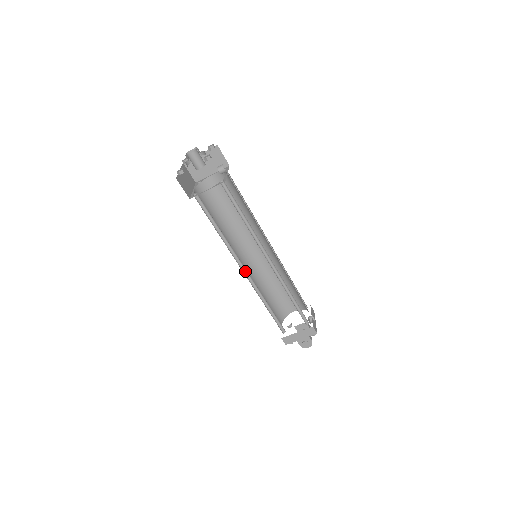
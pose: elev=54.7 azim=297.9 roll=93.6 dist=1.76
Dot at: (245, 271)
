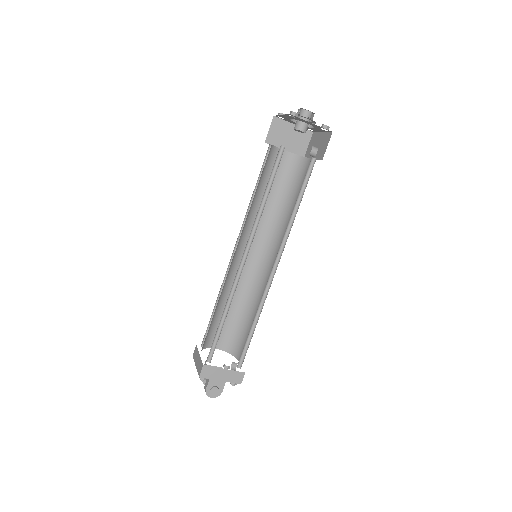
Dot at: (242, 260)
